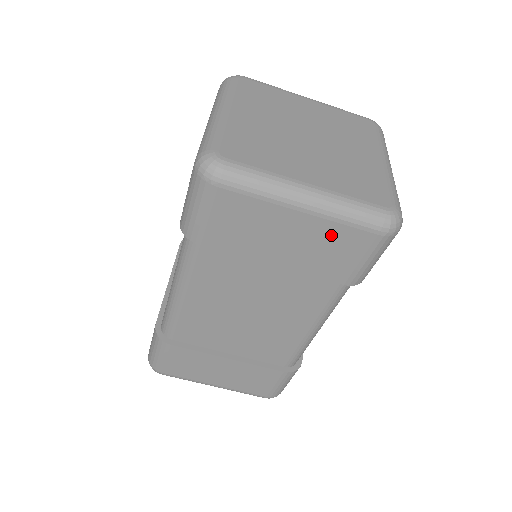
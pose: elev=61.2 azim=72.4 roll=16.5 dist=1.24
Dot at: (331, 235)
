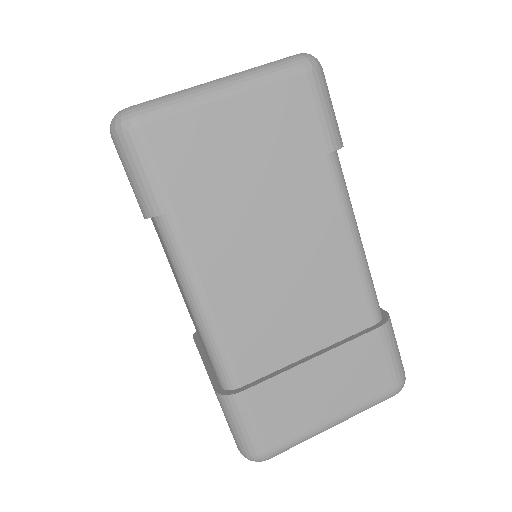
Dot at: (271, 103)
